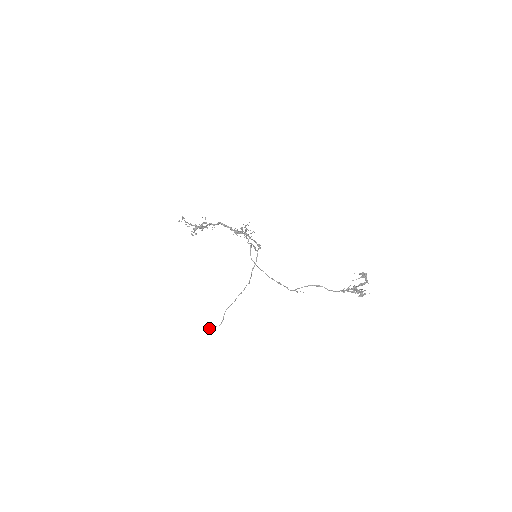
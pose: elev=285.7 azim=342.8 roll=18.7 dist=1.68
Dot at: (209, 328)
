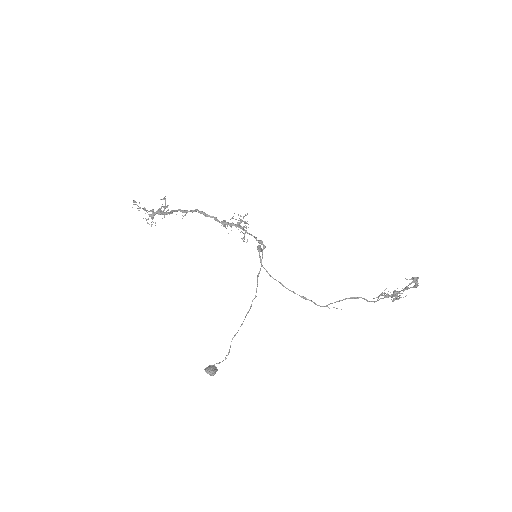
Dot at: (212, 368)
